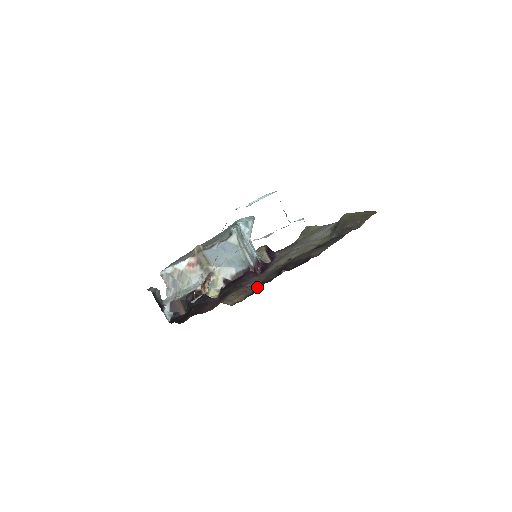
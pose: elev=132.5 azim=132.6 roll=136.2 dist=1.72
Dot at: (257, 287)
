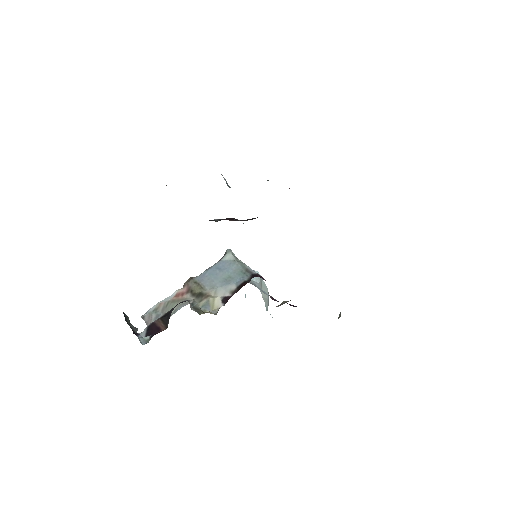
Dot at: occluded
